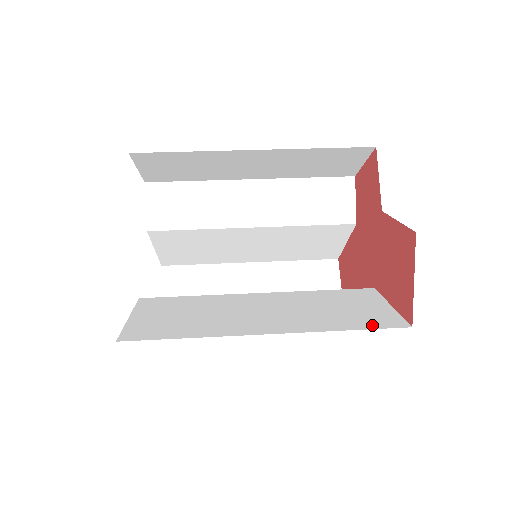
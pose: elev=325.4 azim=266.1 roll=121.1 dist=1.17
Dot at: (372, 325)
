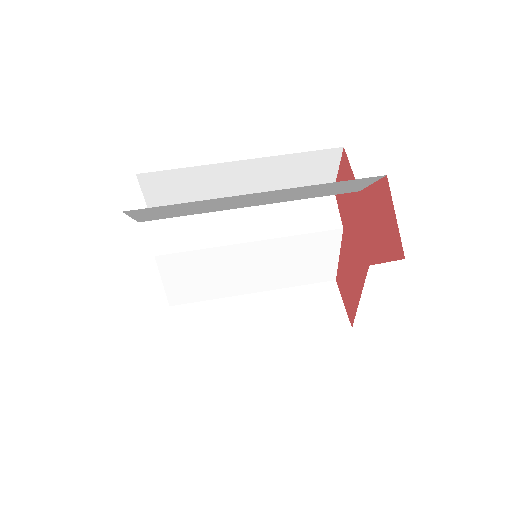
Dot at: occluded
